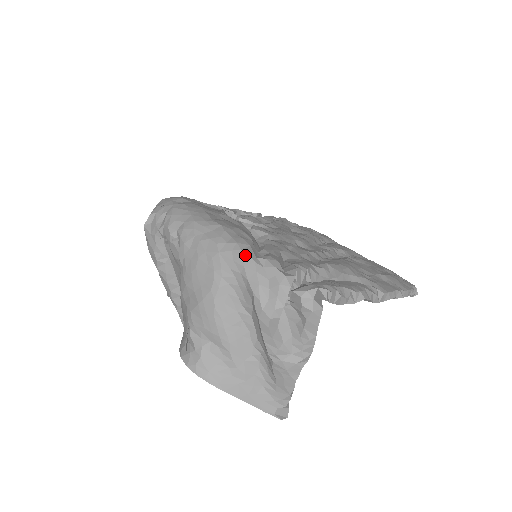
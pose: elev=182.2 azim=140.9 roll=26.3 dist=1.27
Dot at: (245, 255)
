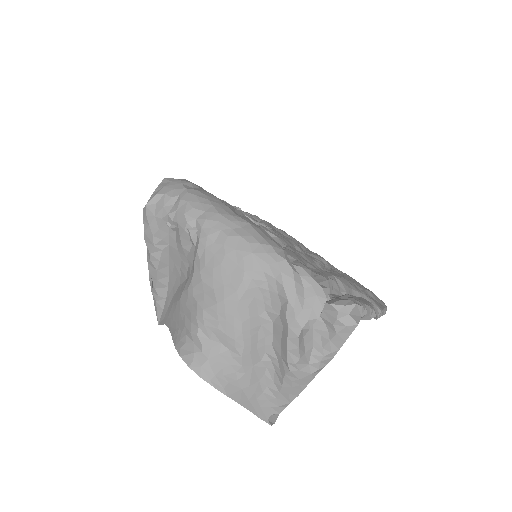
Dot at: (282, 260)
